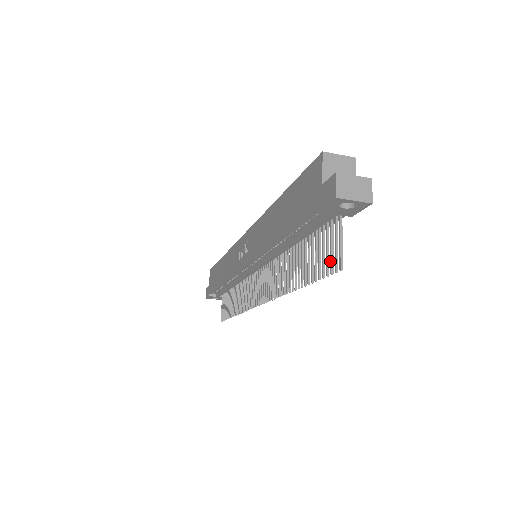
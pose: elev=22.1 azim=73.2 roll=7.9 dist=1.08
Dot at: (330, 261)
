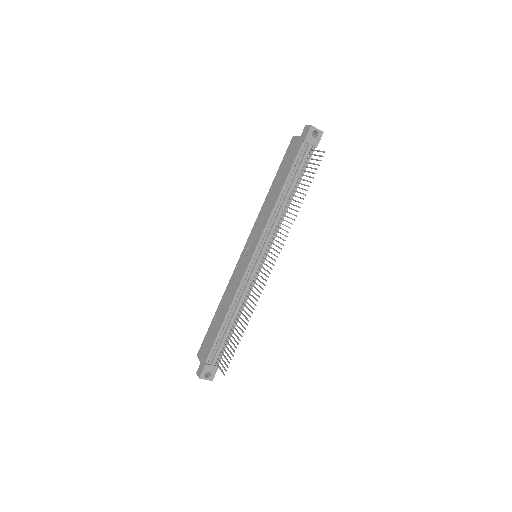
Dot at: (317, 160)
